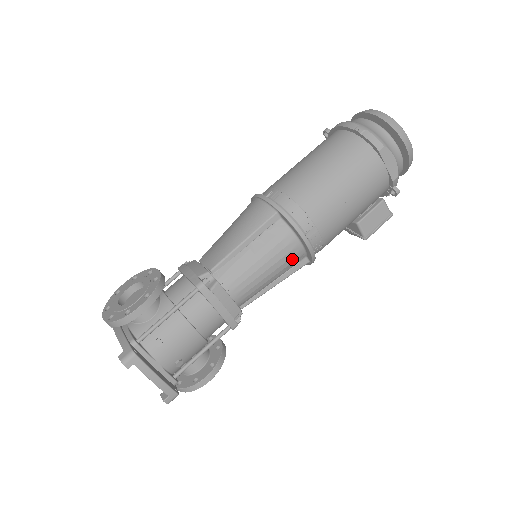
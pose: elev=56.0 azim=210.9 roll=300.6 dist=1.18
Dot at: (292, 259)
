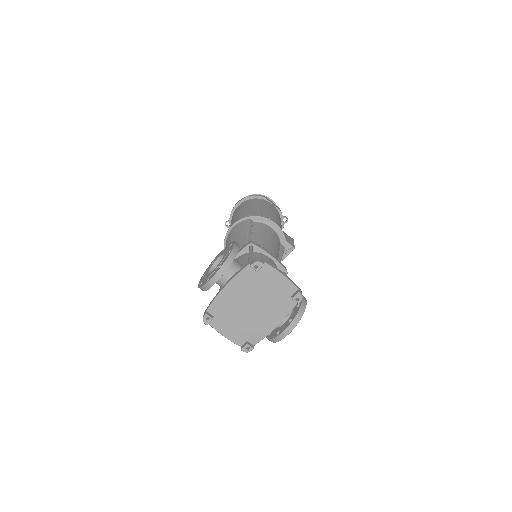
Dot at: (277, 240)
